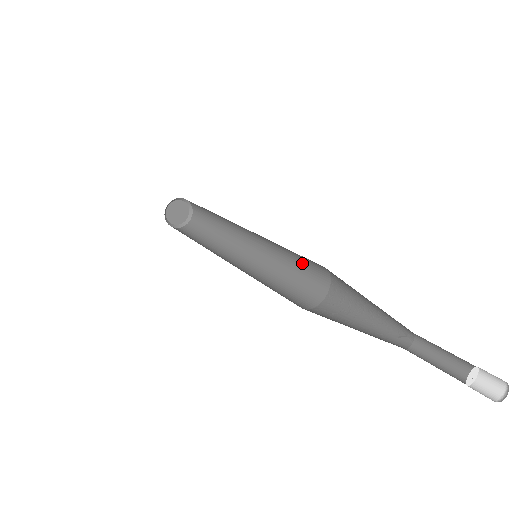
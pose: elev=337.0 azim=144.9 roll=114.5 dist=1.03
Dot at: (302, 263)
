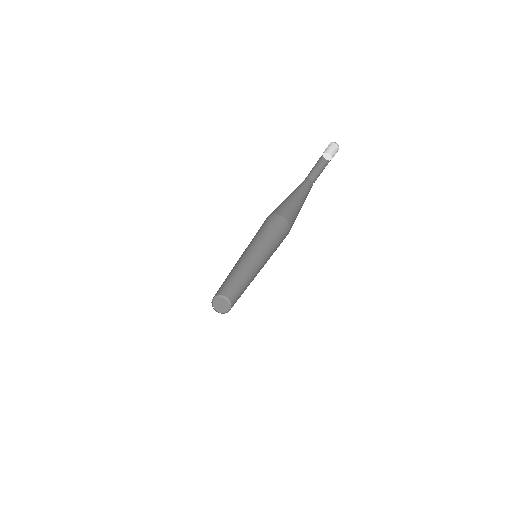
Dot at: (274, 232)
